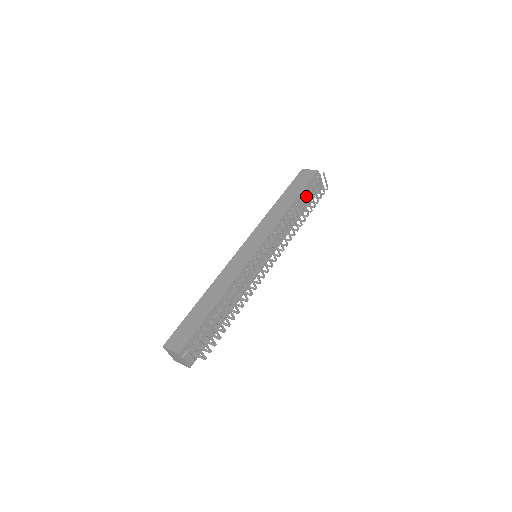
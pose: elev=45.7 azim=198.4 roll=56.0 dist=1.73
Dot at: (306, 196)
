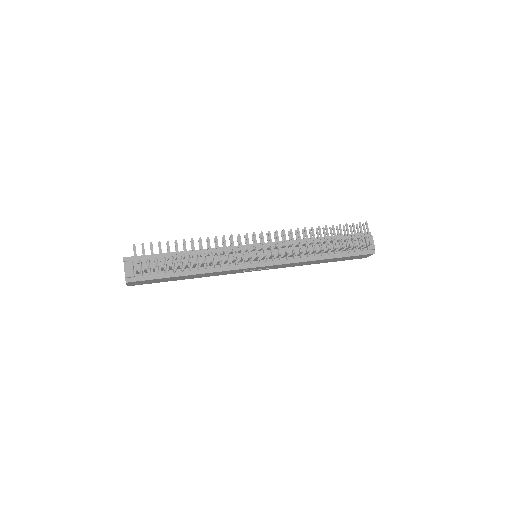
Dot at: (337, 234)
